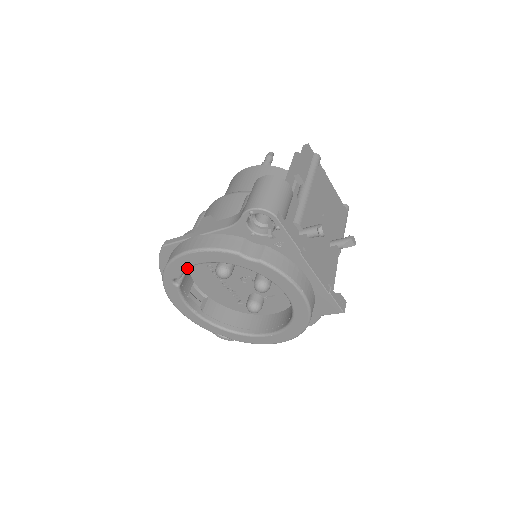
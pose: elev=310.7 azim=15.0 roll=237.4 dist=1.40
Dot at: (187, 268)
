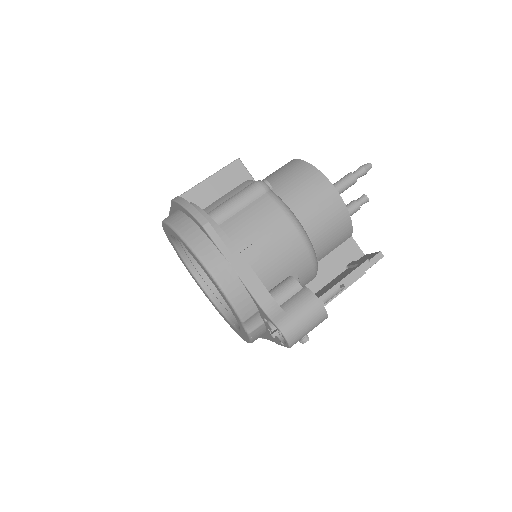
Dot at: (201, 266)
